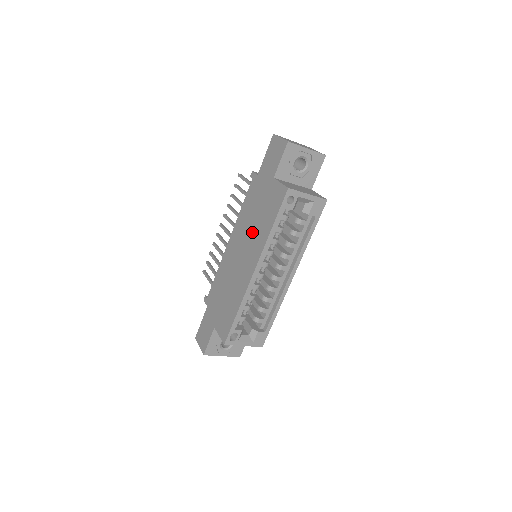
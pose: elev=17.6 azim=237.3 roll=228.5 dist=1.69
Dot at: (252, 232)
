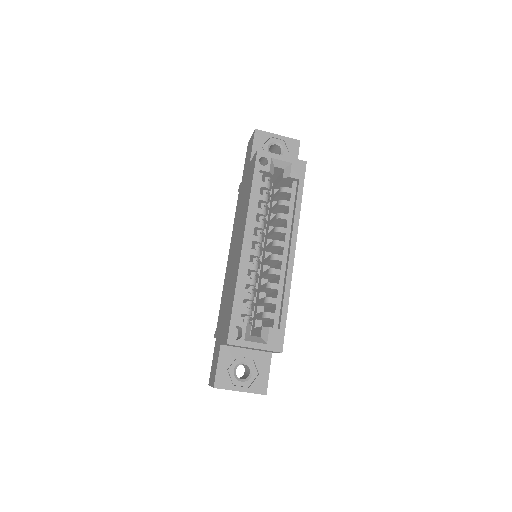
Dot at: (240, 219)
